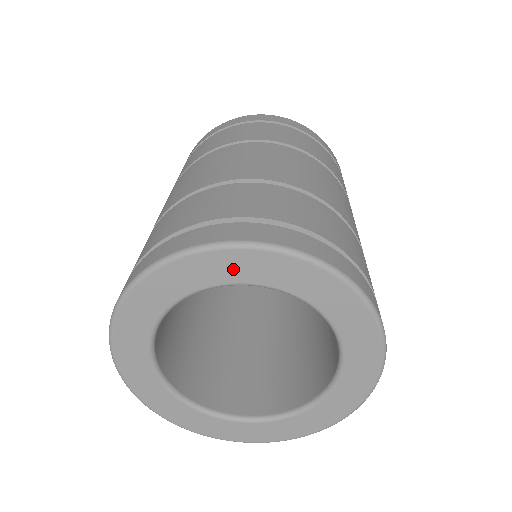
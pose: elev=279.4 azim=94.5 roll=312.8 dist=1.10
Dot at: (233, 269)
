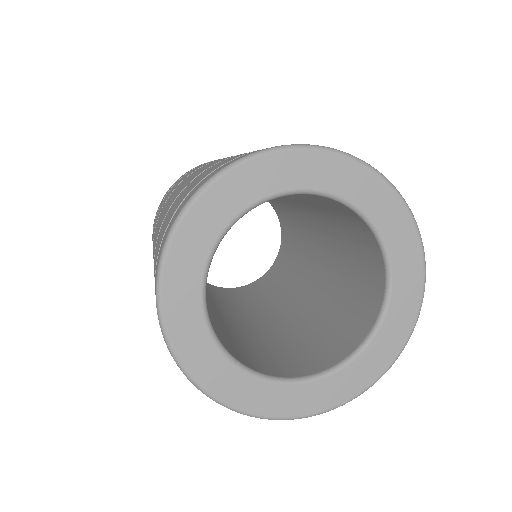
Dot at: (238, 193)
